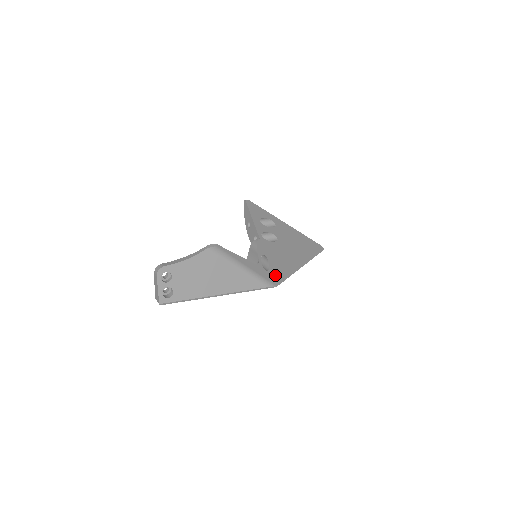
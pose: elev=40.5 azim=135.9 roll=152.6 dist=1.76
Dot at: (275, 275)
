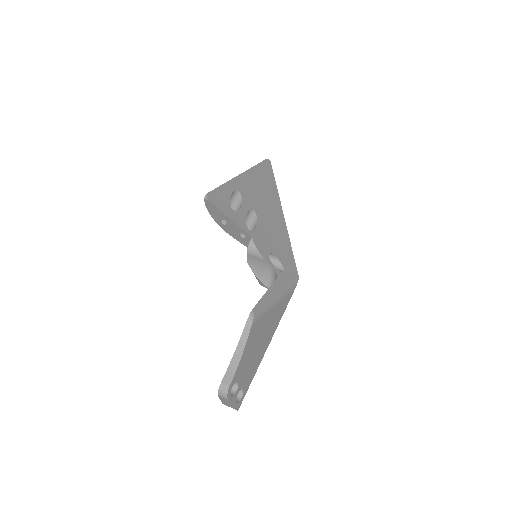
Dot at: (288, 265)
